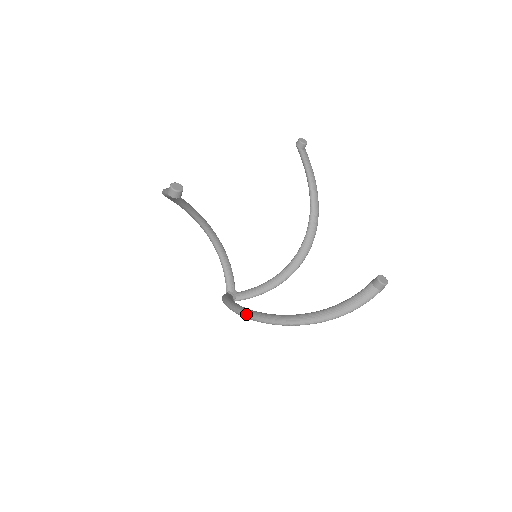
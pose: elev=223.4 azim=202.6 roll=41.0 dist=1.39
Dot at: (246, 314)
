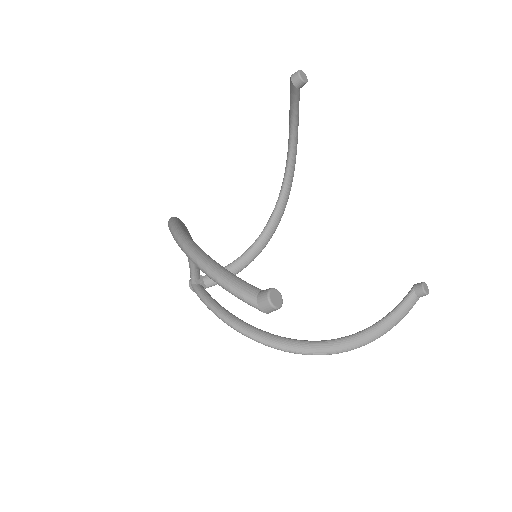
Dot at: (276, 346)
